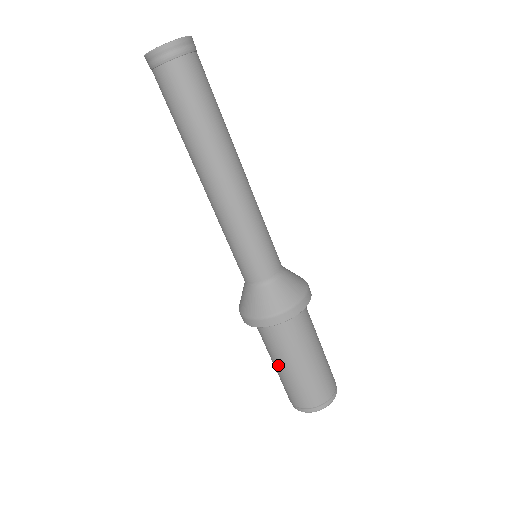
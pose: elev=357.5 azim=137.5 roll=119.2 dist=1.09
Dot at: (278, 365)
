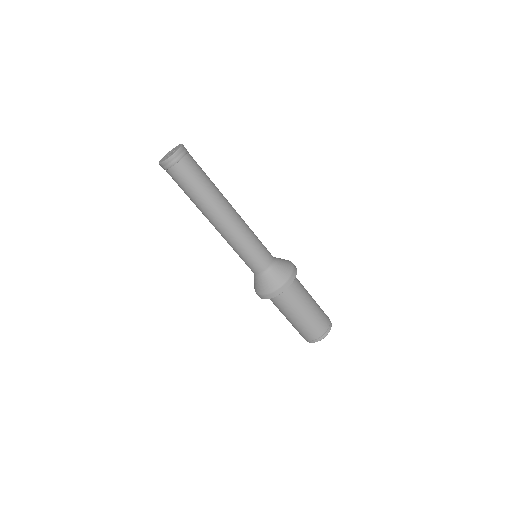
Dot at: occluded
